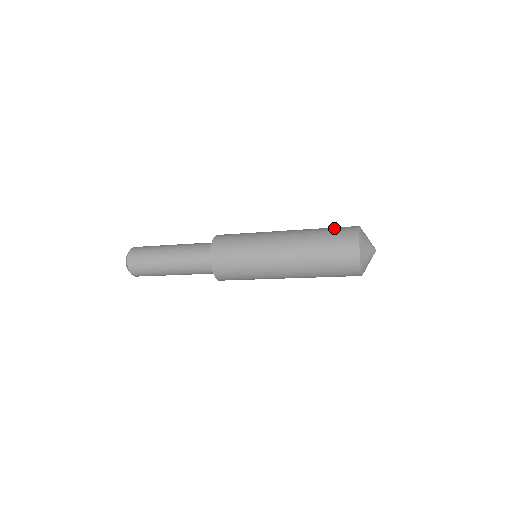
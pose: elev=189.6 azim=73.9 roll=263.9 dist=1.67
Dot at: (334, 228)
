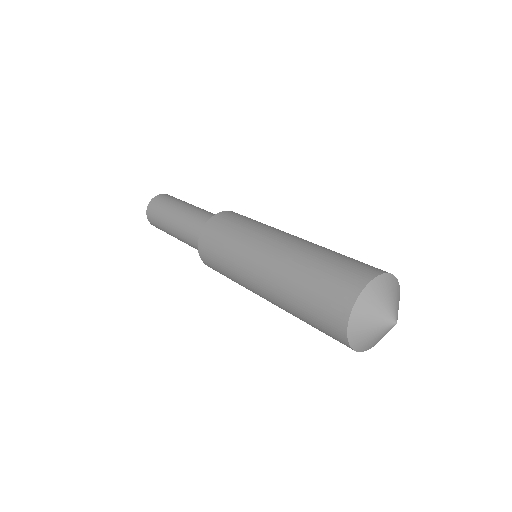
Dot at: (344, 261)
